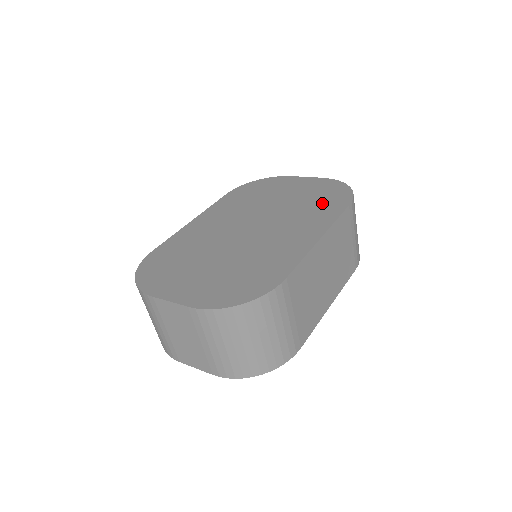
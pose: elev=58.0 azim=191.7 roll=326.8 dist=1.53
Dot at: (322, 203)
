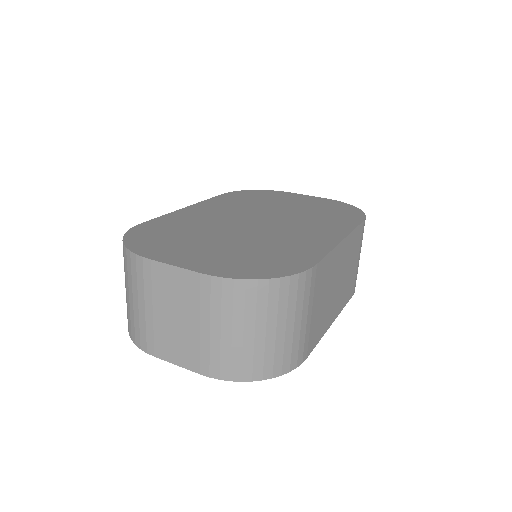
Dot at: (334, 215)
